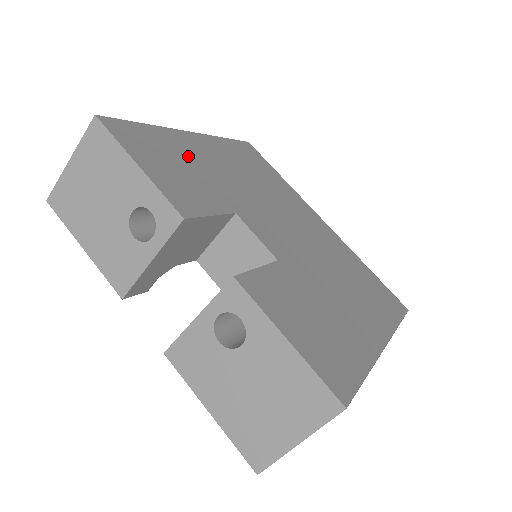
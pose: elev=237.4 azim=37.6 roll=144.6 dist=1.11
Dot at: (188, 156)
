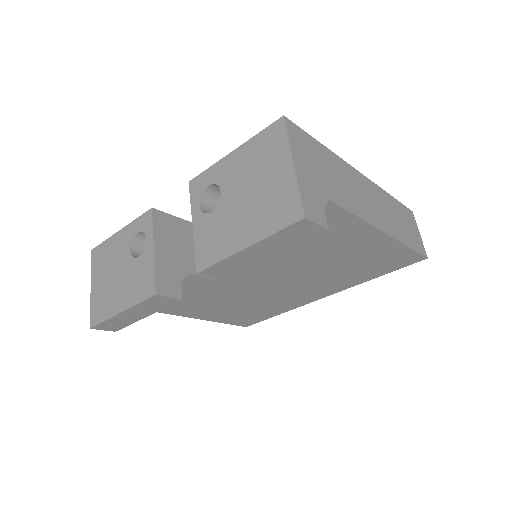
Dot at: occluded
